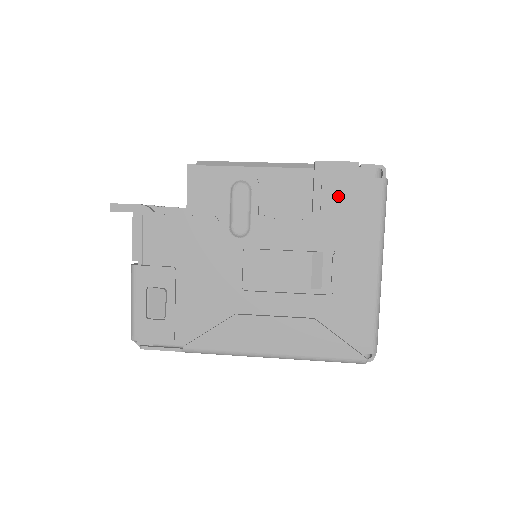
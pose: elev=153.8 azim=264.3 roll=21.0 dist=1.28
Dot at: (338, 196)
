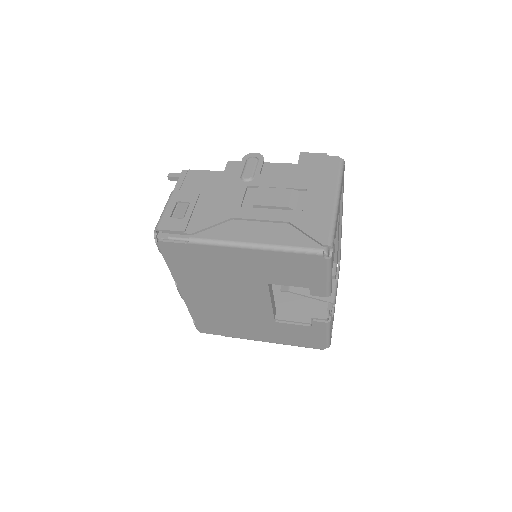
Dot at: (312, 165)
